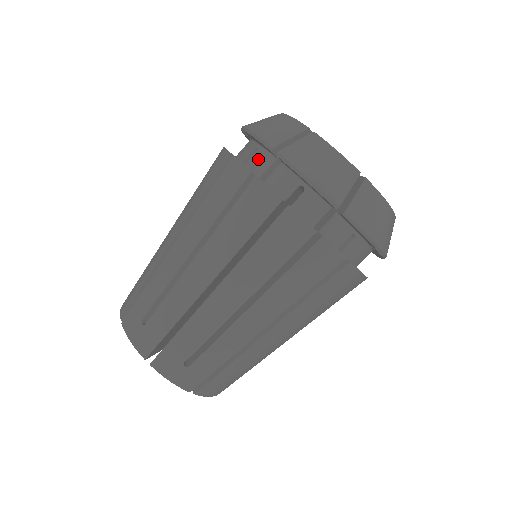
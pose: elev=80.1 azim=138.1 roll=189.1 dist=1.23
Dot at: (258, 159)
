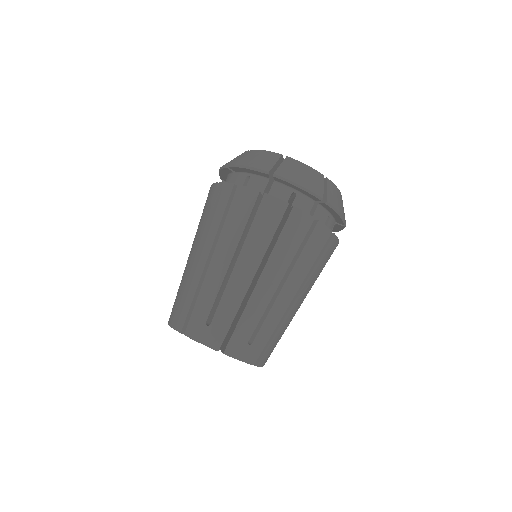
Dot at: (226, 181)
